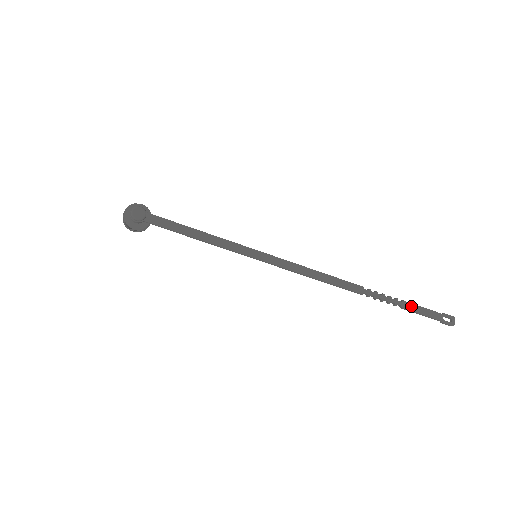
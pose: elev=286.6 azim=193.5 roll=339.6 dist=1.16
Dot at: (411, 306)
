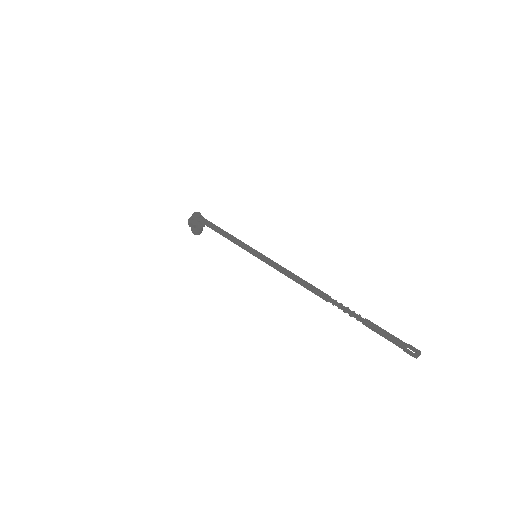
Dot at: (373, 325)
